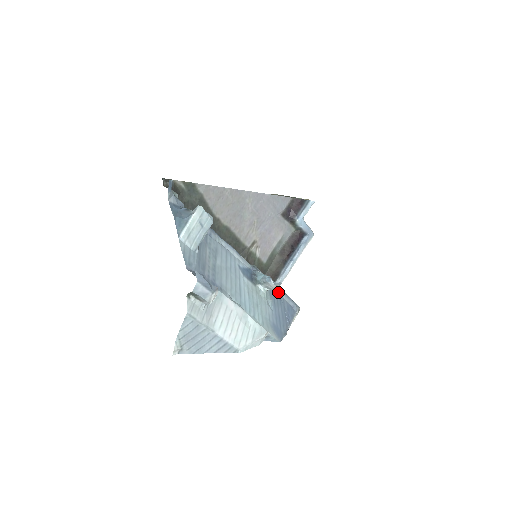
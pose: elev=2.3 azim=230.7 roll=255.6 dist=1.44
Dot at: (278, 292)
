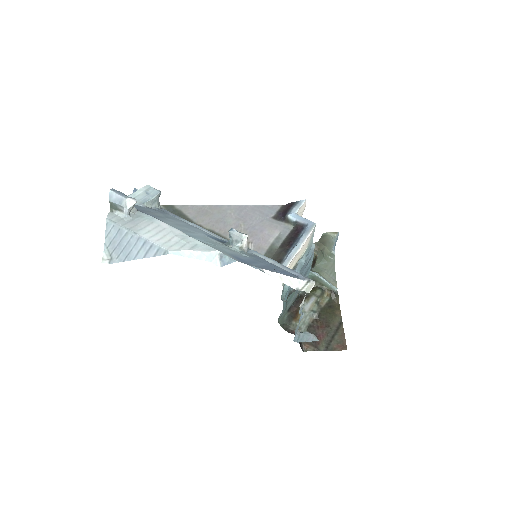
Dot at: (271, 263)
